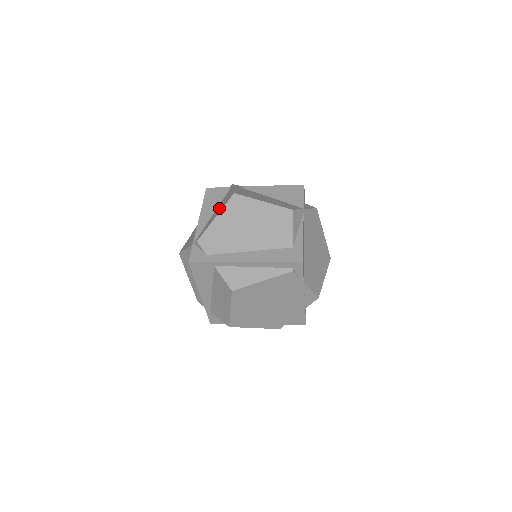
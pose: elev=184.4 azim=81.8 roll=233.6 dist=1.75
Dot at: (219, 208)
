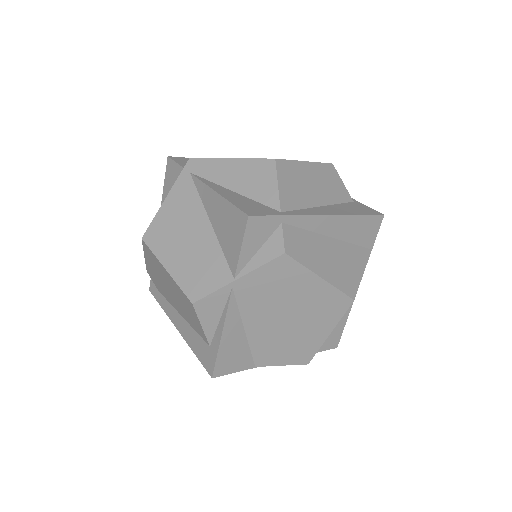
Dot at: occluded
